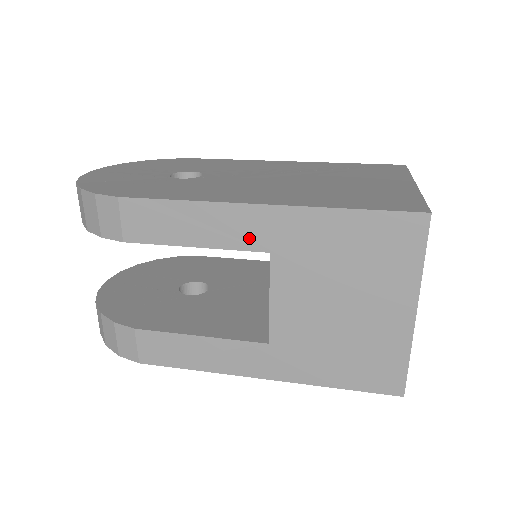
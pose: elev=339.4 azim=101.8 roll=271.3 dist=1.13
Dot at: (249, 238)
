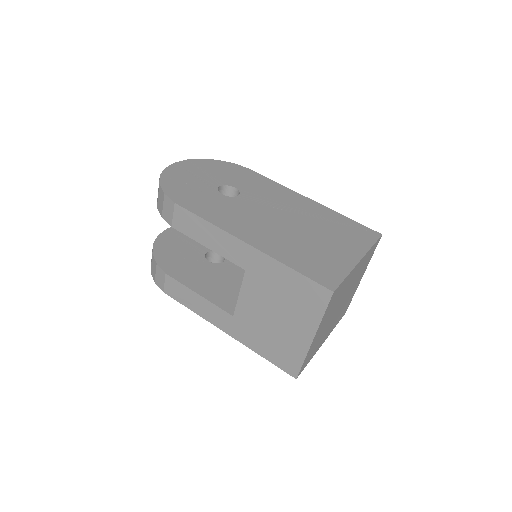
Dot at: (237, 257)
